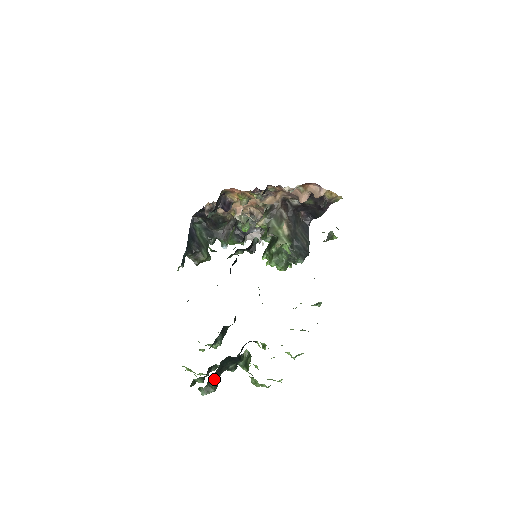
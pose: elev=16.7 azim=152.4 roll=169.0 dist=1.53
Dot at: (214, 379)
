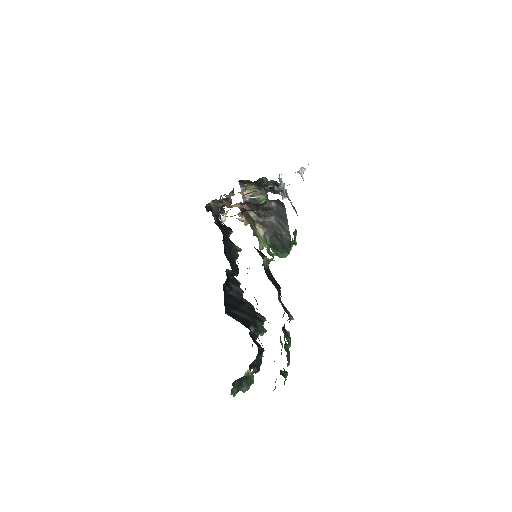
Dot at: (241, 387)
